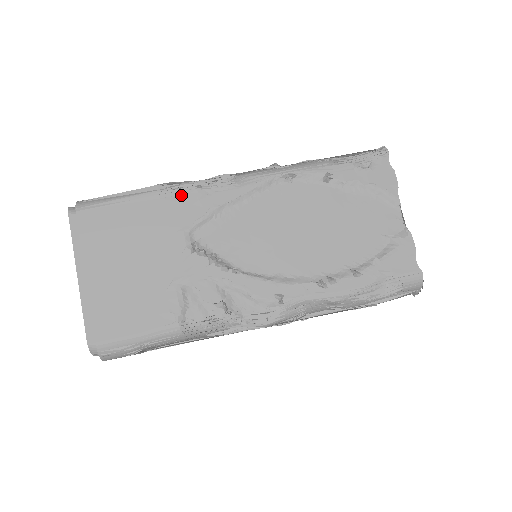
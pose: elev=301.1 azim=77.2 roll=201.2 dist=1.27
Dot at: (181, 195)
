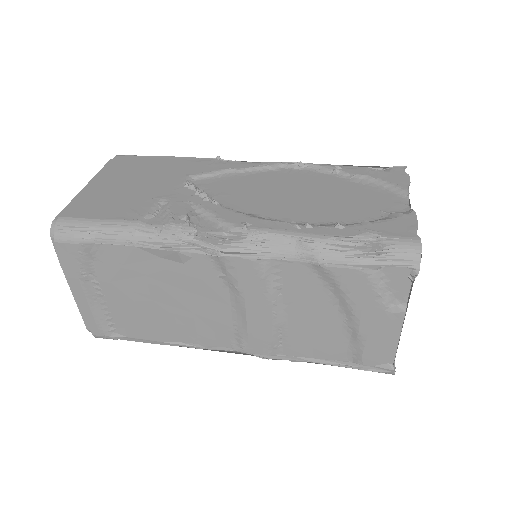
Dot at: (201, 160)
